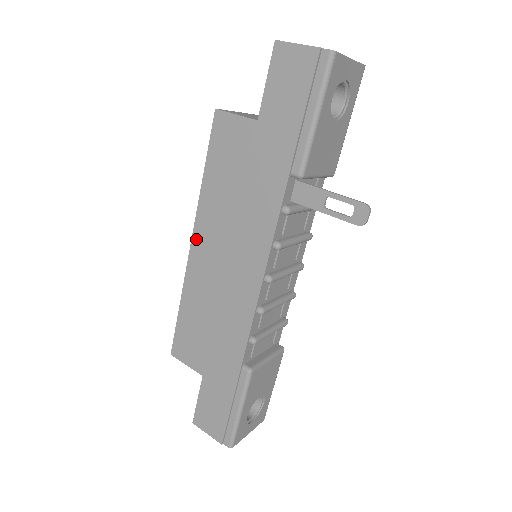
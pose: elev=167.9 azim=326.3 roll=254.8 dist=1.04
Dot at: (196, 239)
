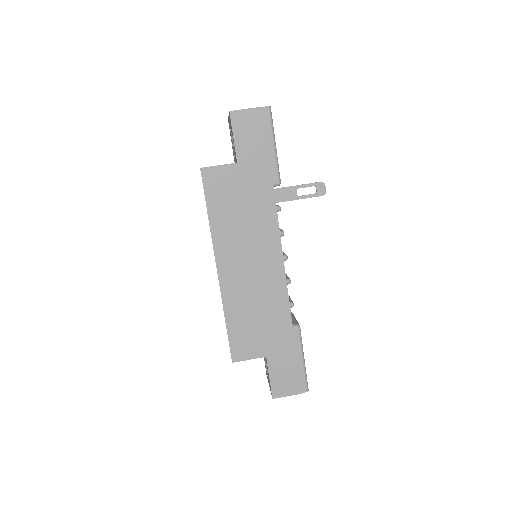
Dot at: (220, 263)
